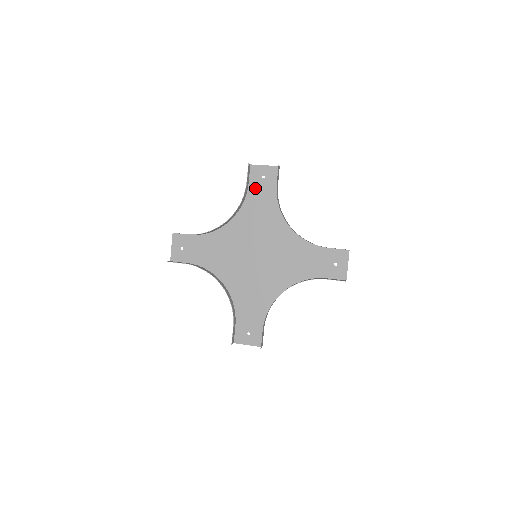
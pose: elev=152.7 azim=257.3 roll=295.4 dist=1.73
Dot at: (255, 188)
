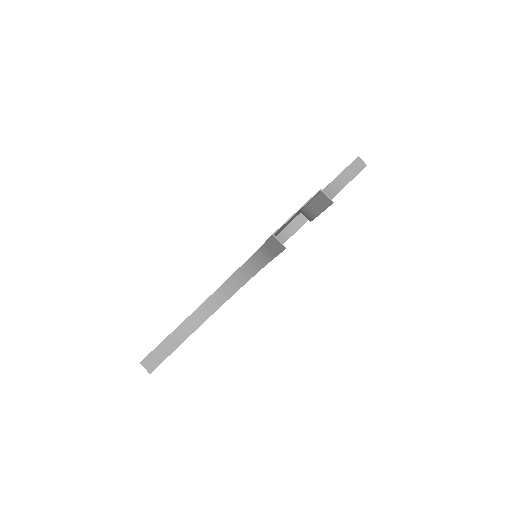
Dot at: occluded
